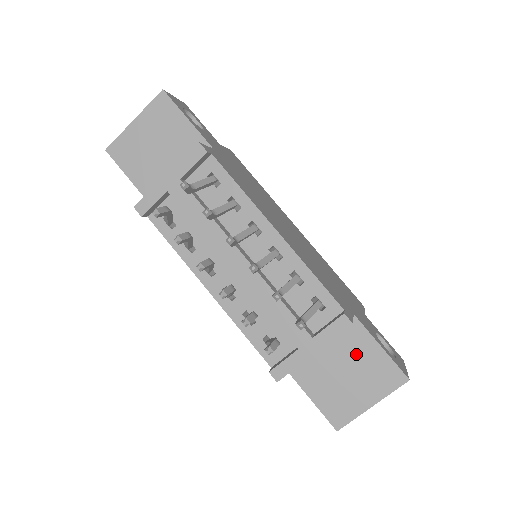
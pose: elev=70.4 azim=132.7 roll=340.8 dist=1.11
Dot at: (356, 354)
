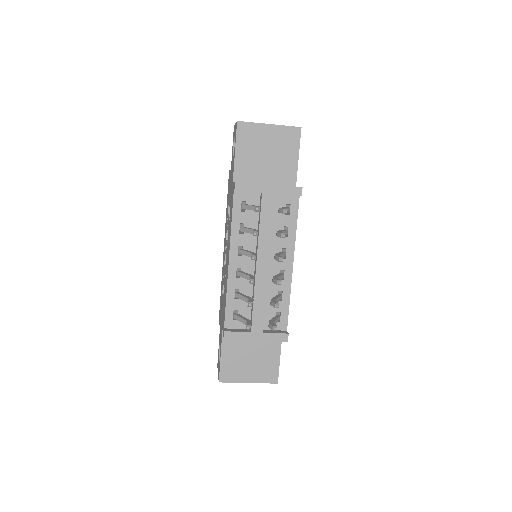
Dot at: (265, 352)
